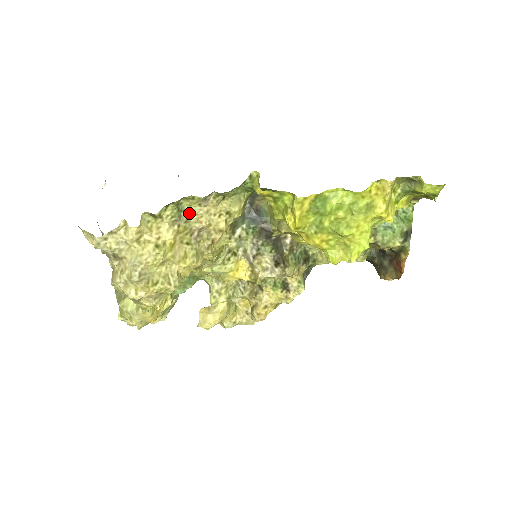
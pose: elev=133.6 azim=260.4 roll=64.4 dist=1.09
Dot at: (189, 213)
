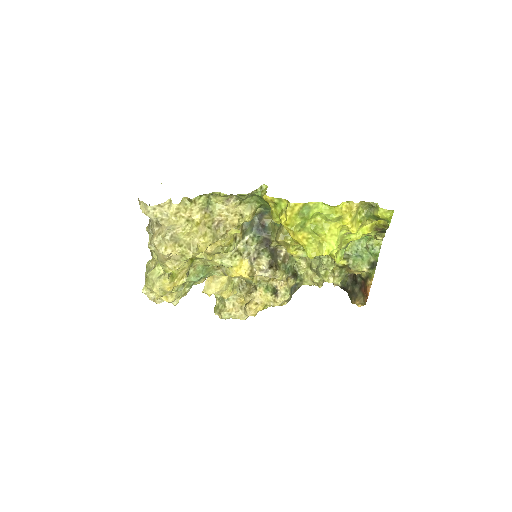
Dot at: (214, 207)
